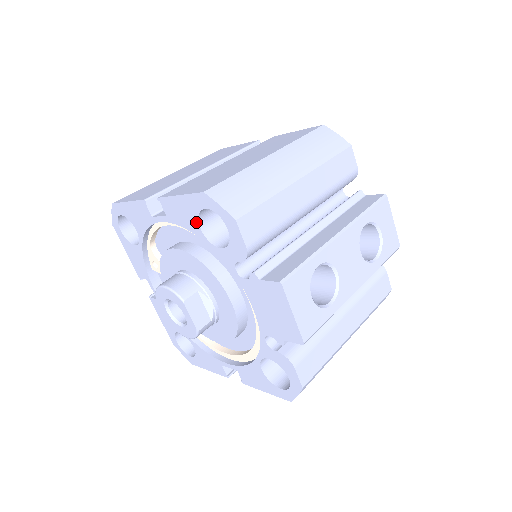
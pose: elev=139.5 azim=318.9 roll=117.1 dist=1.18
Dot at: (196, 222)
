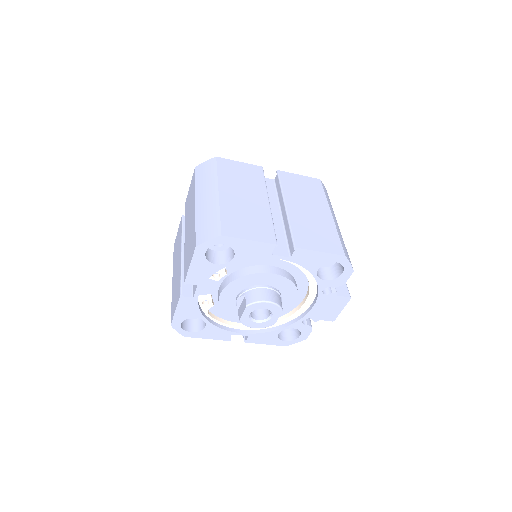
Dot at: (319, 266)
